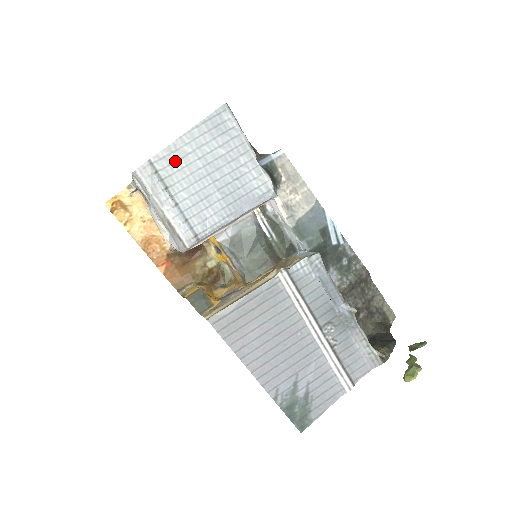
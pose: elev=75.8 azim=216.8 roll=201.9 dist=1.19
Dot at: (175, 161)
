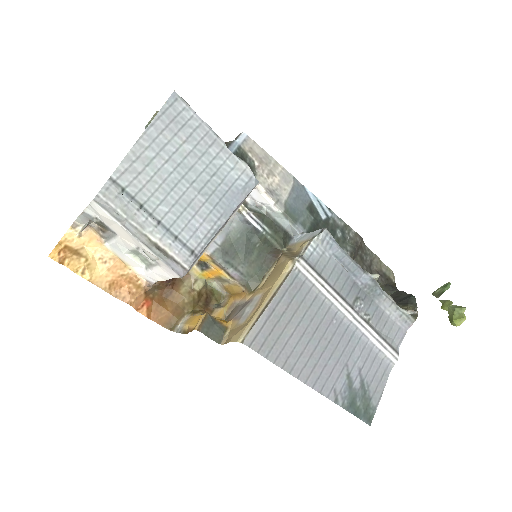
Dot at: (140, 171)
